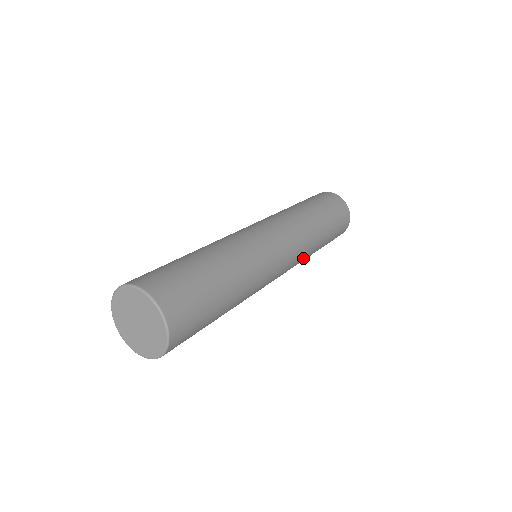
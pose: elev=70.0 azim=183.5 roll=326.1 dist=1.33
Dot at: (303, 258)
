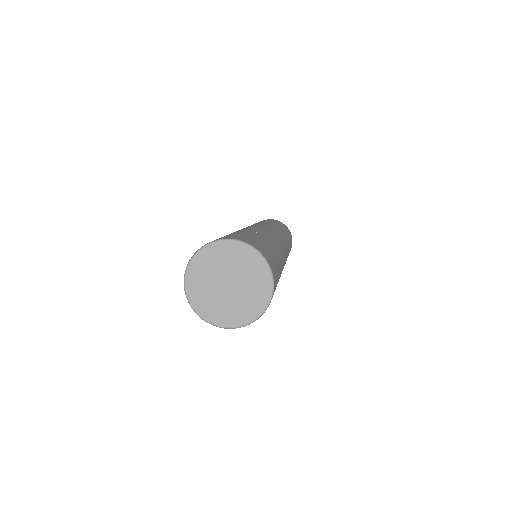
Dot at: occluded
